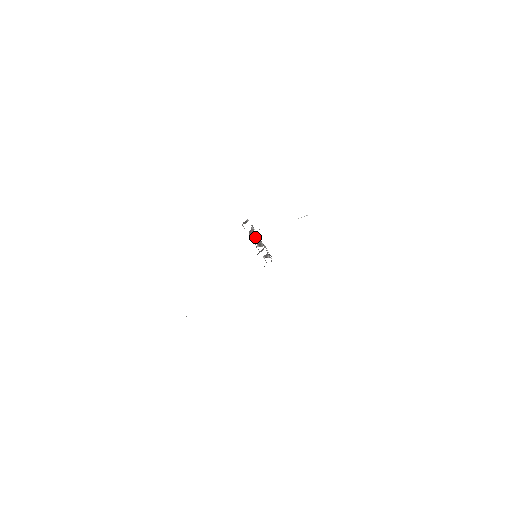
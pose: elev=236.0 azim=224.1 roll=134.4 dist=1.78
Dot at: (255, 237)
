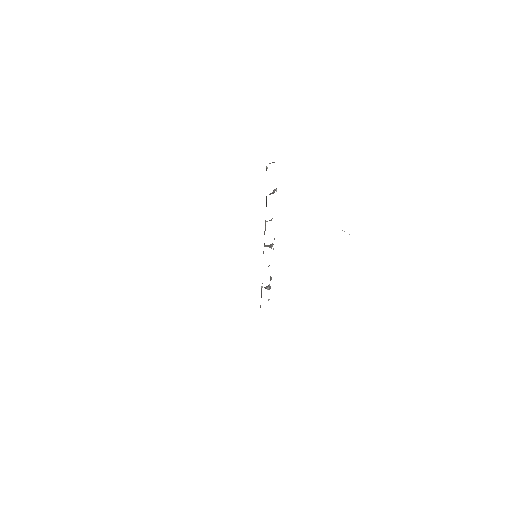
Dot at: (270, 220)
